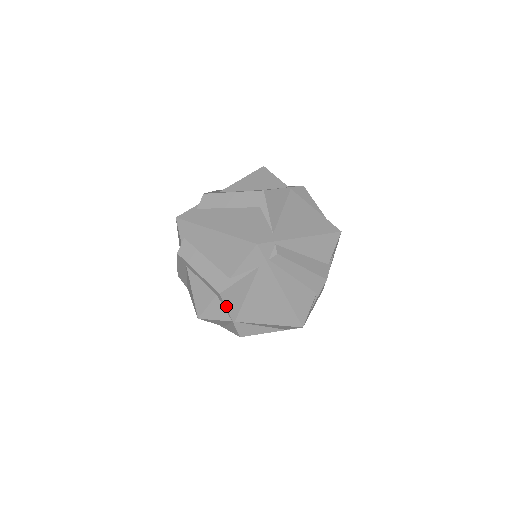
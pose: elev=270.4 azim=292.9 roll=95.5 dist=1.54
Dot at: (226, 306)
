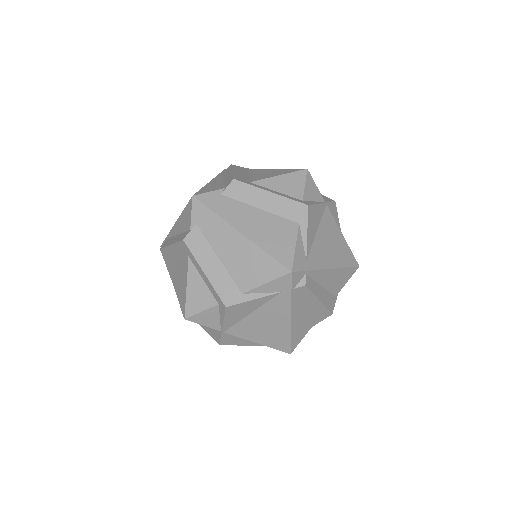
Dot at: (224, 318)
